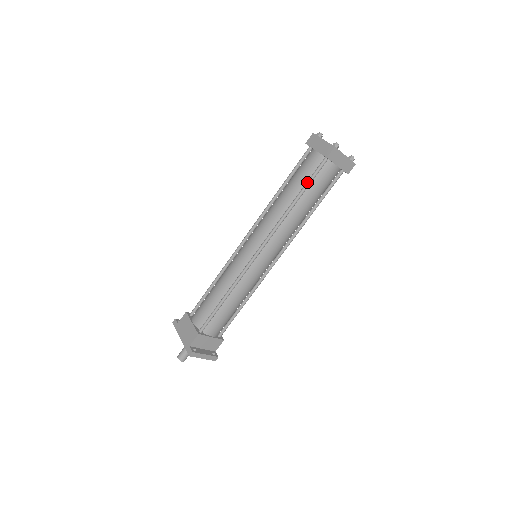
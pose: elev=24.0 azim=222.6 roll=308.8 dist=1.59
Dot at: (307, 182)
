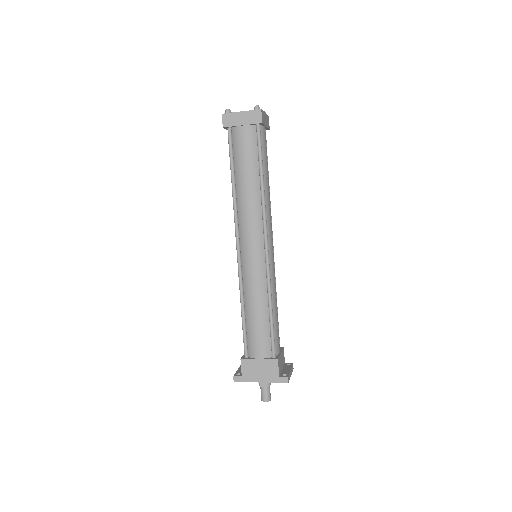
Dot at: (260, 156)
